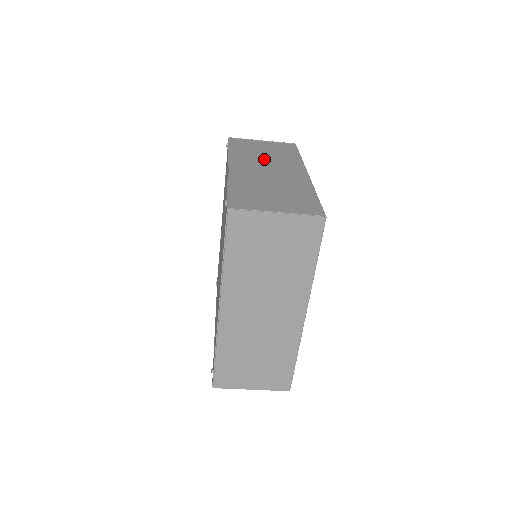
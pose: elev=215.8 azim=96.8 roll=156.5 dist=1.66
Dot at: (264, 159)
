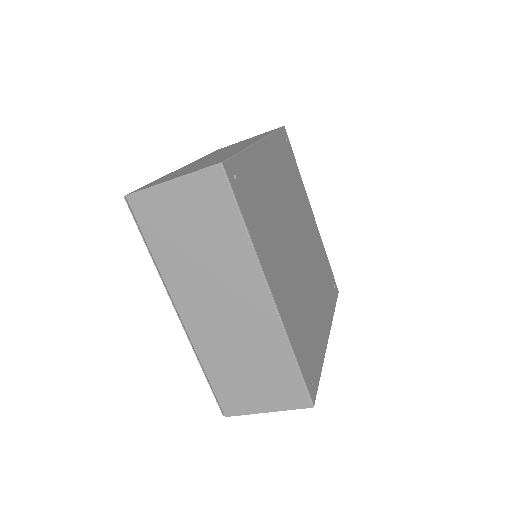
Dot at: (227, 149)
